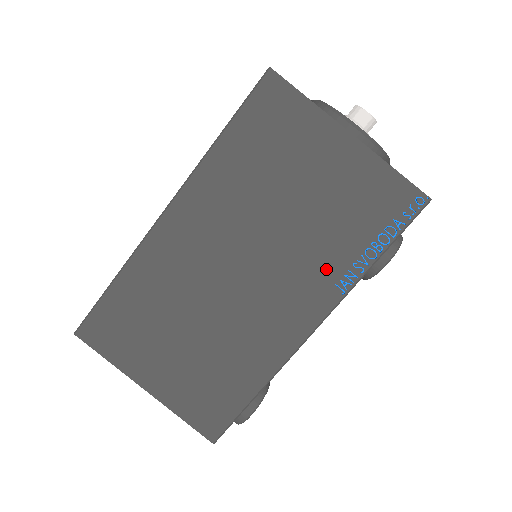
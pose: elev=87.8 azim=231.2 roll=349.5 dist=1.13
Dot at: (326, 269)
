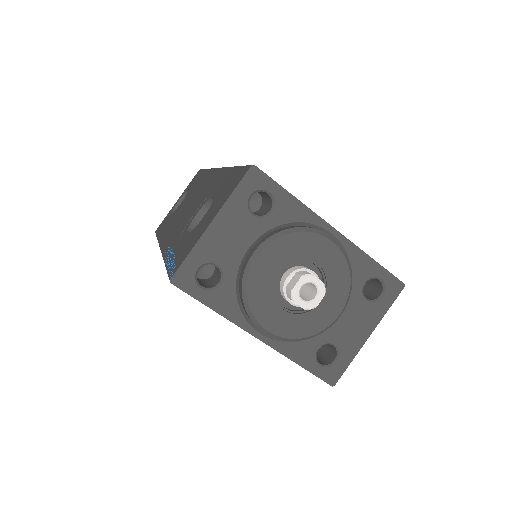
Dot at: occluded
